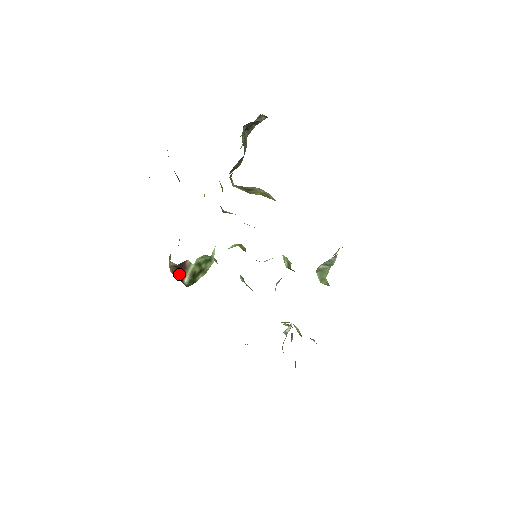
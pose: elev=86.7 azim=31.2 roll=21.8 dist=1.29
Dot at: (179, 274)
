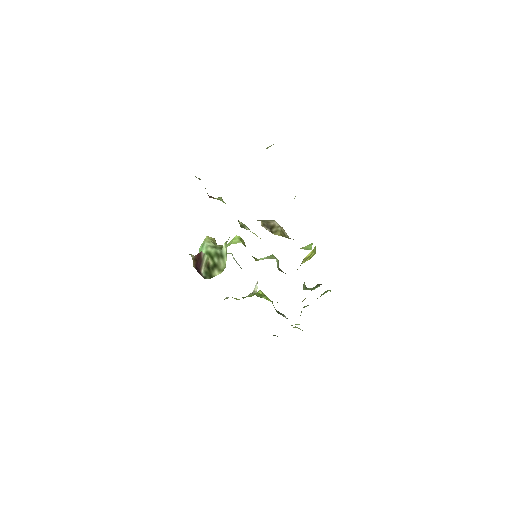
Dot at: (198, 267)
